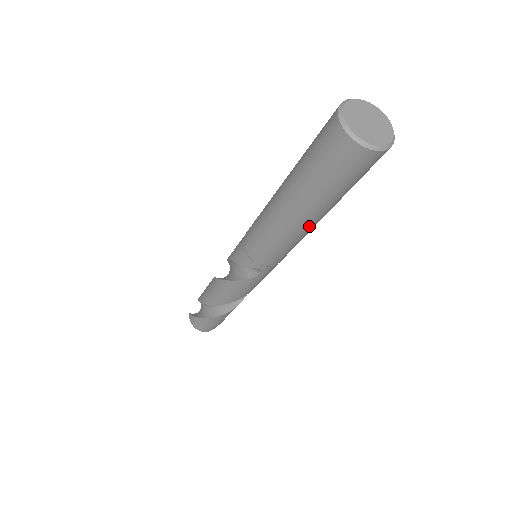
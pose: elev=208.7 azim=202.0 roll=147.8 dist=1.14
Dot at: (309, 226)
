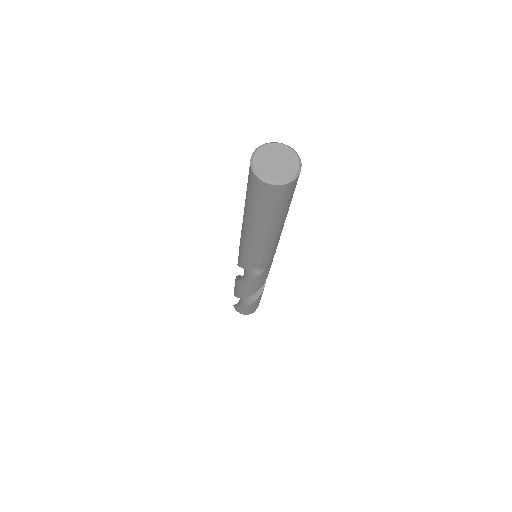
Dot at: (278, 233)
